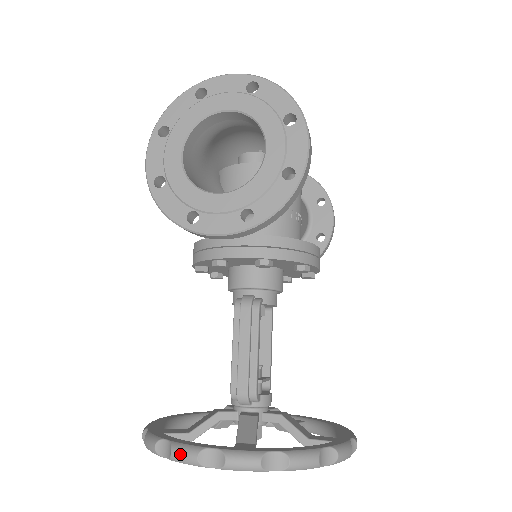
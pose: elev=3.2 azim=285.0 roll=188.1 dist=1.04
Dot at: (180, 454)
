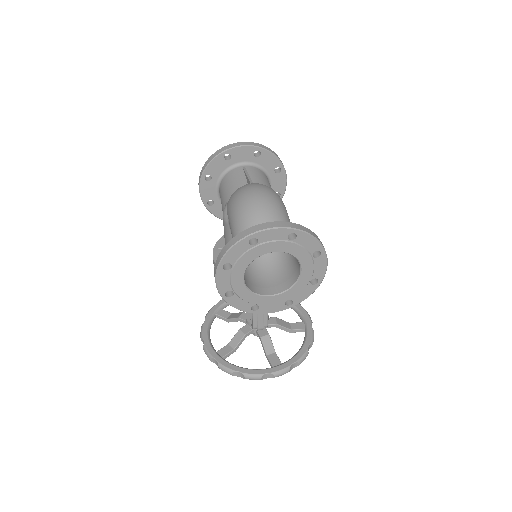
Dot at: (251, 379)
